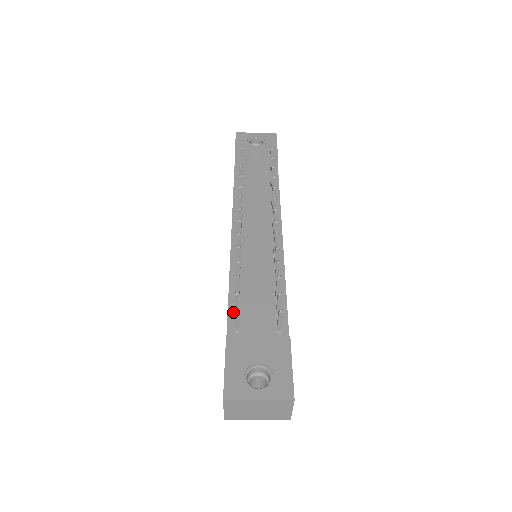
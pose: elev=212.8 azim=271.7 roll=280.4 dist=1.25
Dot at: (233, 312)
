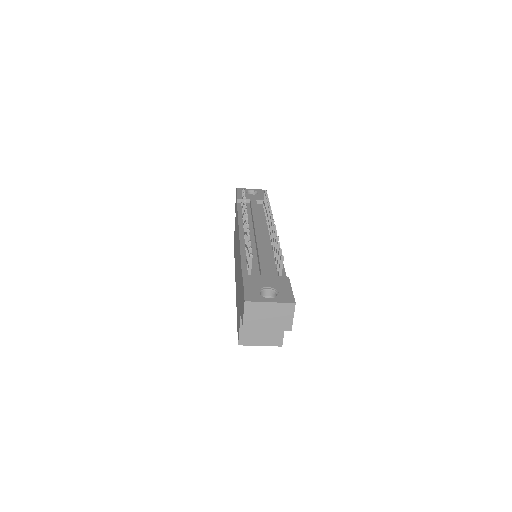
Dot at: (245, 268)
